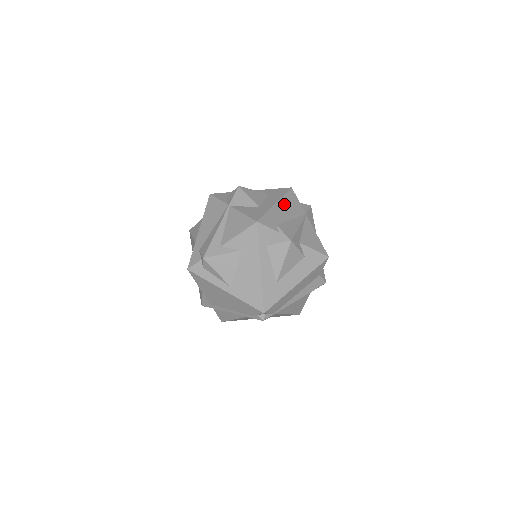
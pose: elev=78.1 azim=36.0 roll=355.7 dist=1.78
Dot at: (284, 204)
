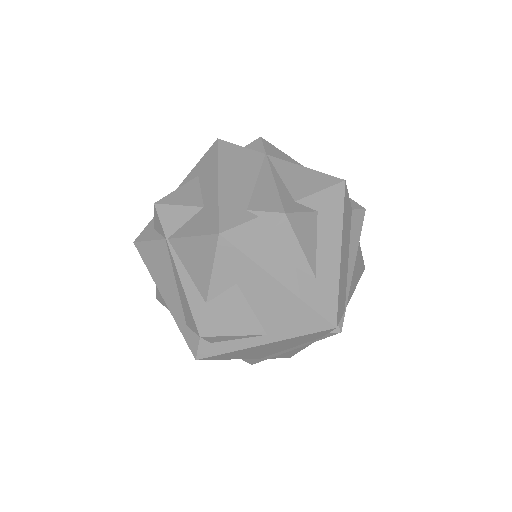
Dot at: (229, 170)
